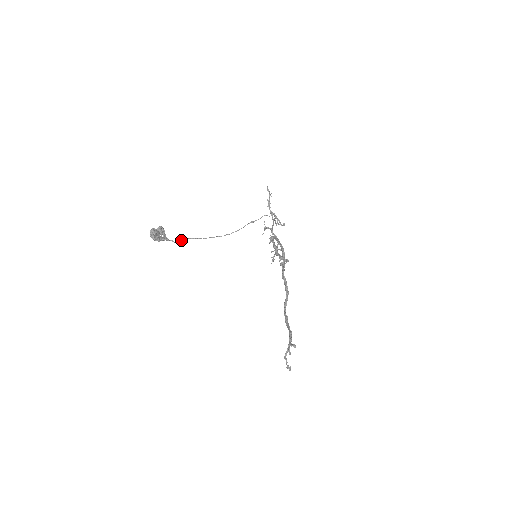
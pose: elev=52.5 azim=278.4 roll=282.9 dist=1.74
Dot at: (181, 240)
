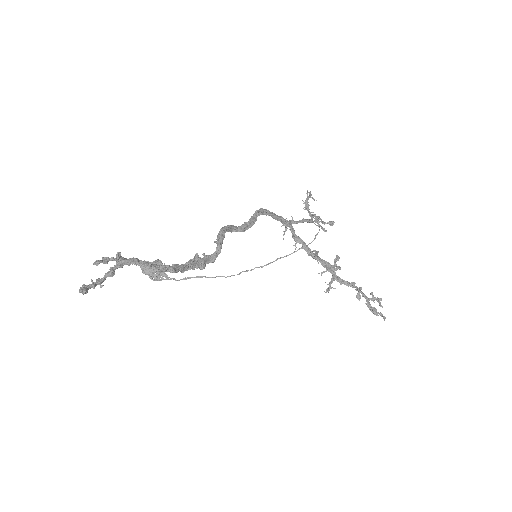
Dot at: (188, 278)
